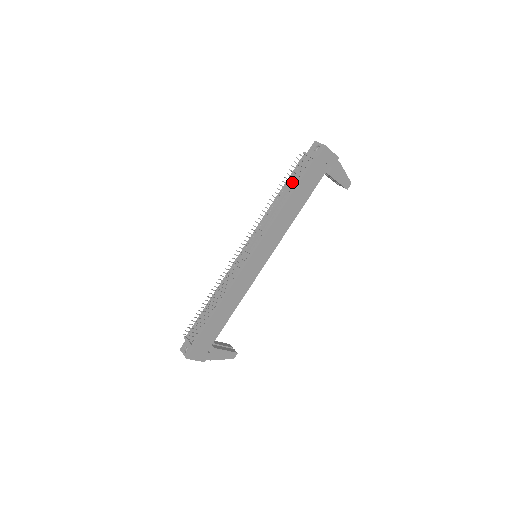
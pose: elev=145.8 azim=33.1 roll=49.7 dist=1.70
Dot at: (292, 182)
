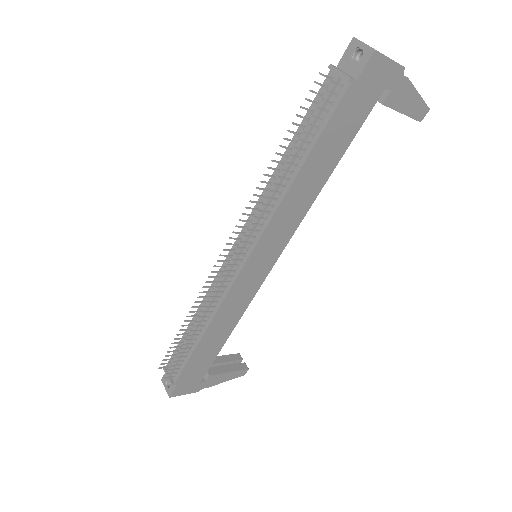
Dot at: (307, 134)
